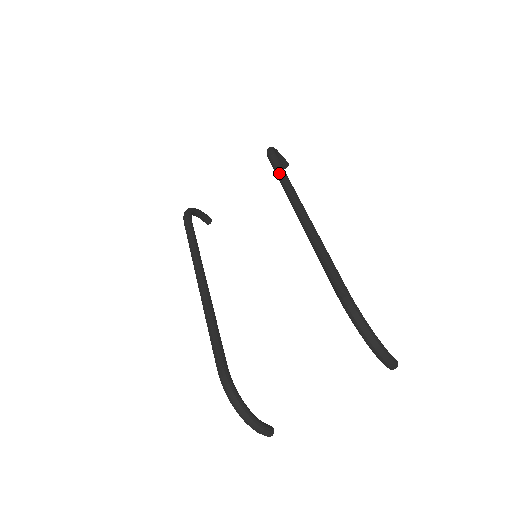
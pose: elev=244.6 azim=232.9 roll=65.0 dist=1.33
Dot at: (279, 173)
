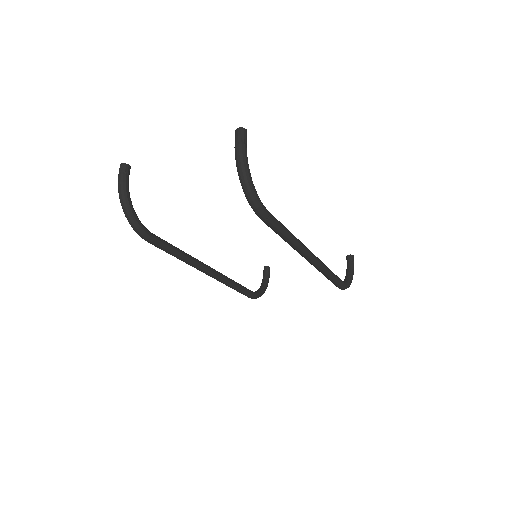
Dot at: (280, 236)
